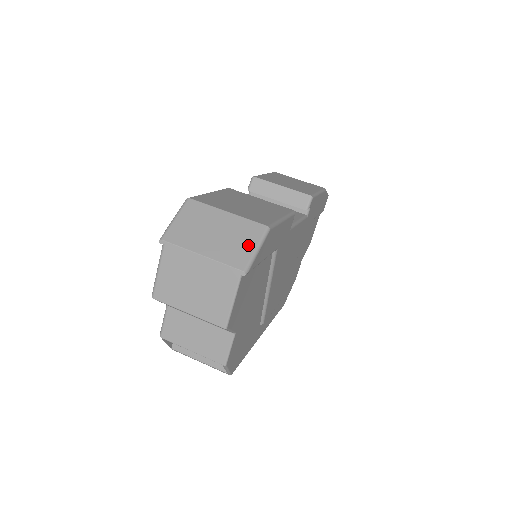
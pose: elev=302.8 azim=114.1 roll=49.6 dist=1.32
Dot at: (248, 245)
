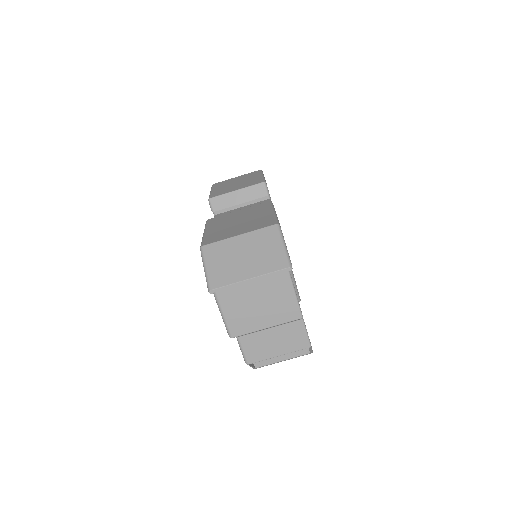
Dot at: (275, 247)
